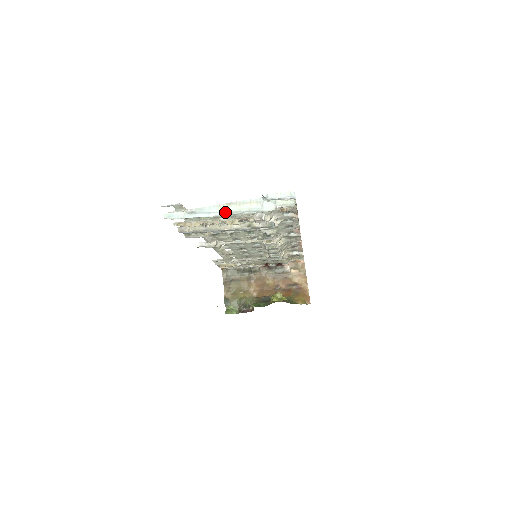
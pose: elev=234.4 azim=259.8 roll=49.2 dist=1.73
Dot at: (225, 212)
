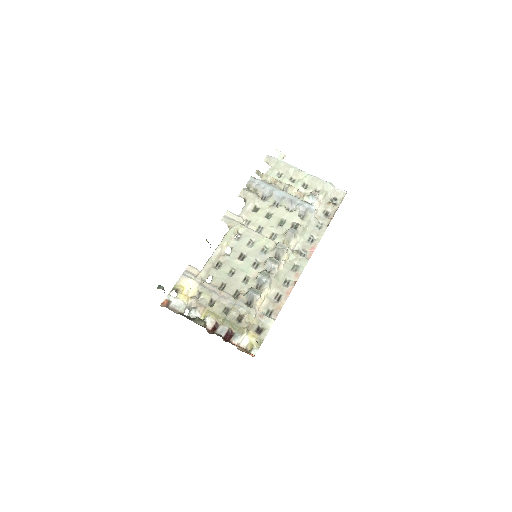
Dot at: (304, 172)
